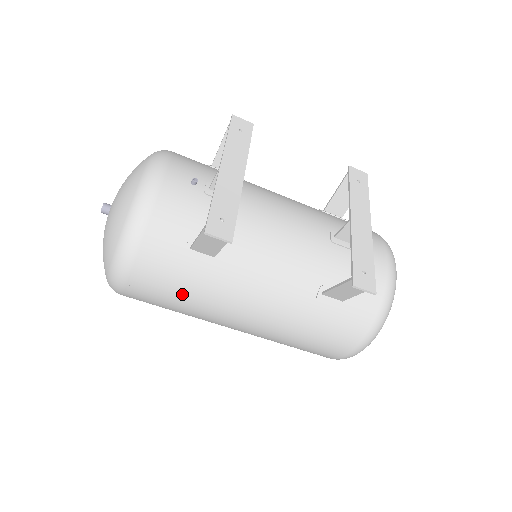
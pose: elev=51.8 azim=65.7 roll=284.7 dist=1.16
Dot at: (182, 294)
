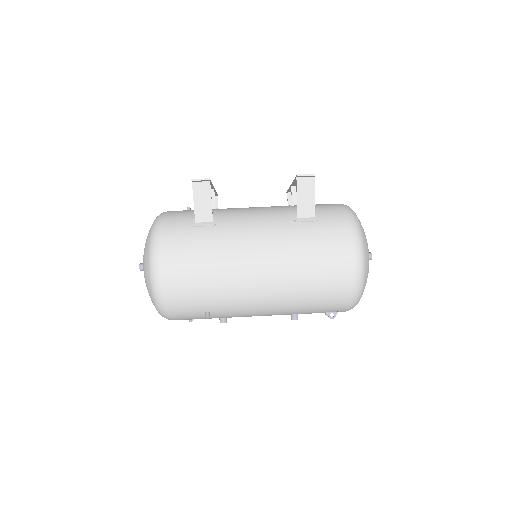
Dot at: (202, 255)
